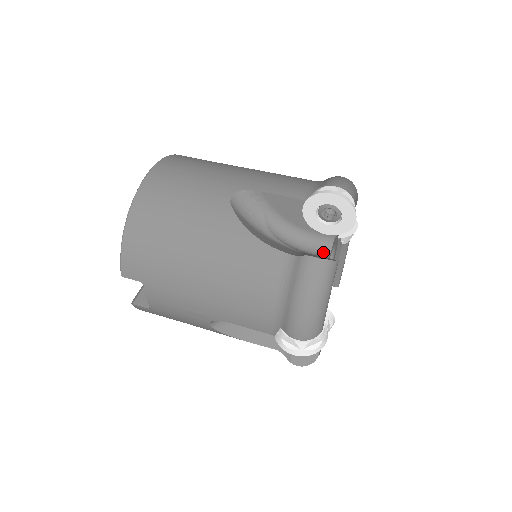
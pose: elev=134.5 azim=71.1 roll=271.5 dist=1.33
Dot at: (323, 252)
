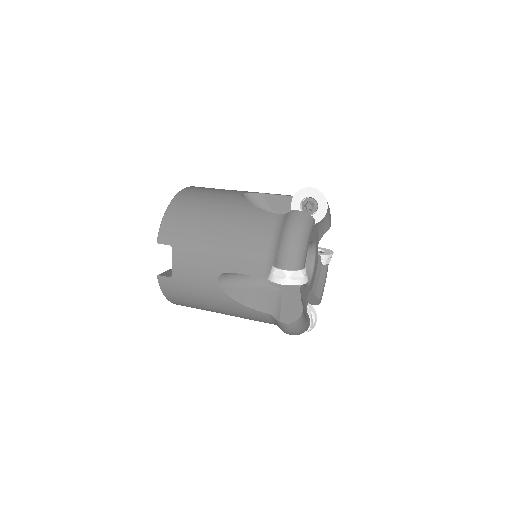
Dot at: occluded
